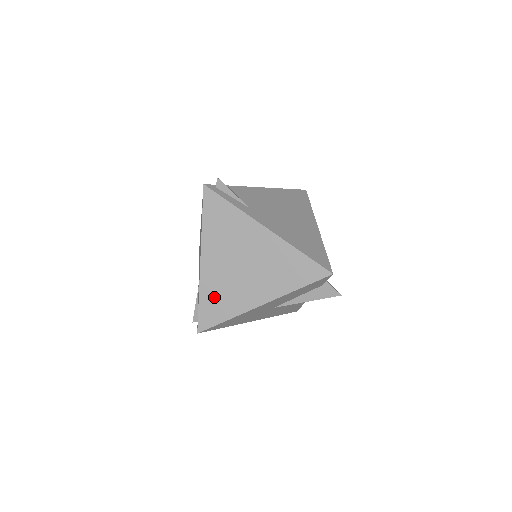
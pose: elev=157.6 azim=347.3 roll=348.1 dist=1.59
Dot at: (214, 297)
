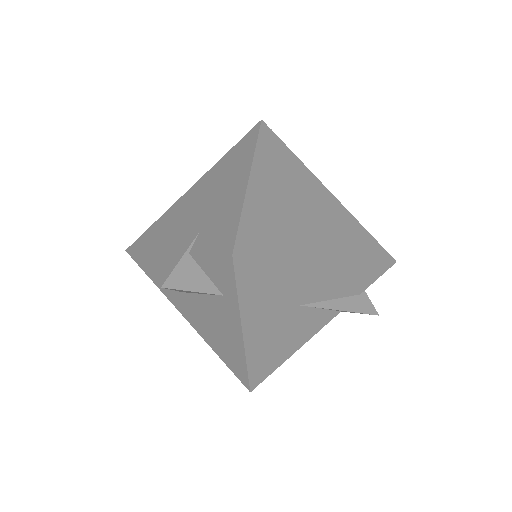
Dot at: (264, 221)
